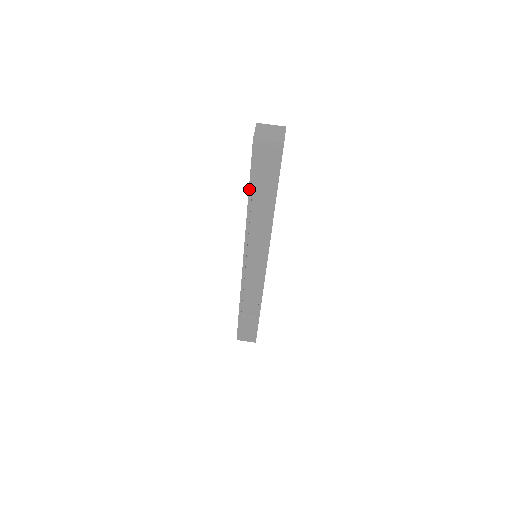
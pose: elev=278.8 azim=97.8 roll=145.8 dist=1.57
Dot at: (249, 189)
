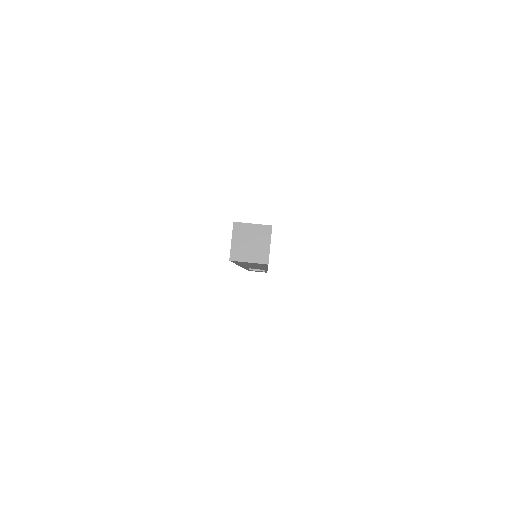
Dot at: (235, 263)
